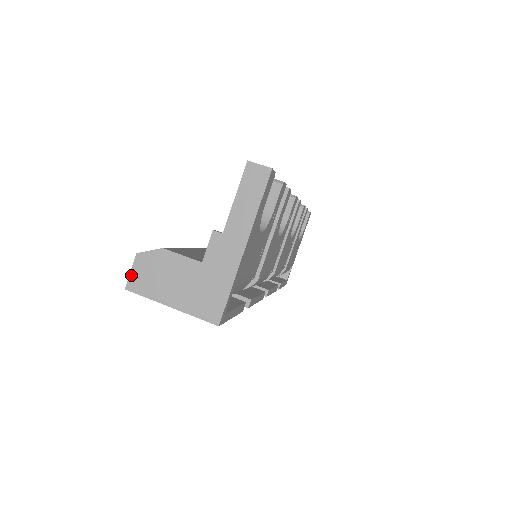
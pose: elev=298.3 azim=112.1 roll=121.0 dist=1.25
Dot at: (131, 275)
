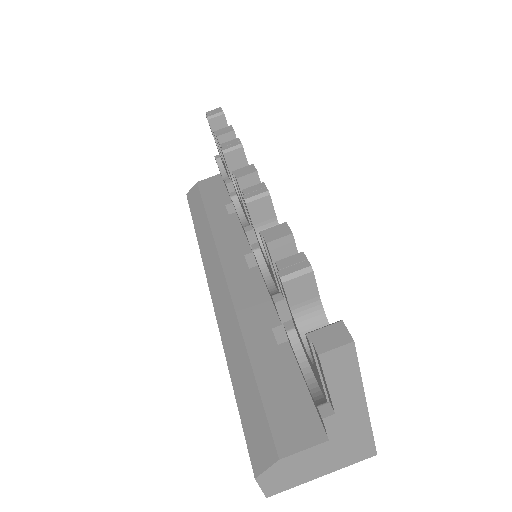
Dot at: (264, 490)
